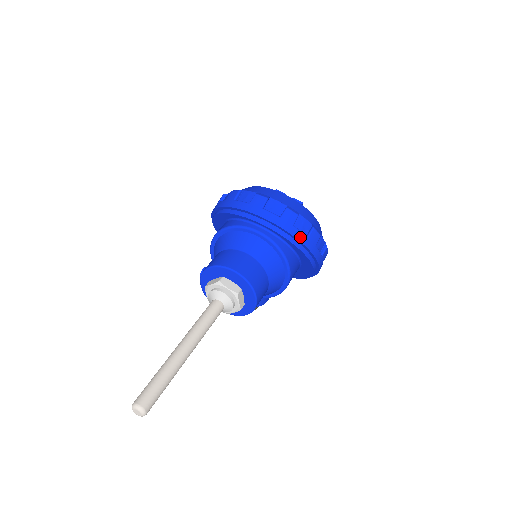
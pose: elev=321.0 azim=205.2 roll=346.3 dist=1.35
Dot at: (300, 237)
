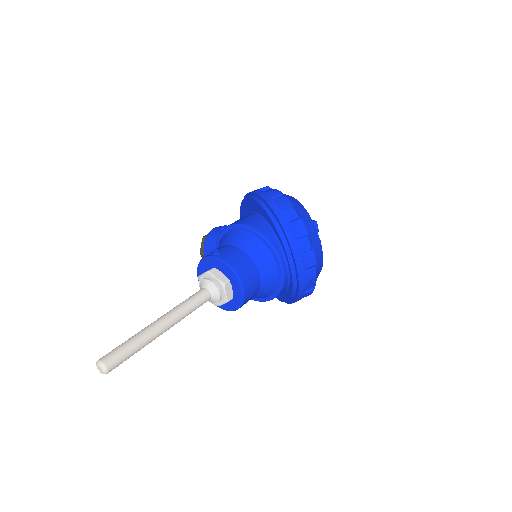
Dot at: (301, 292)
